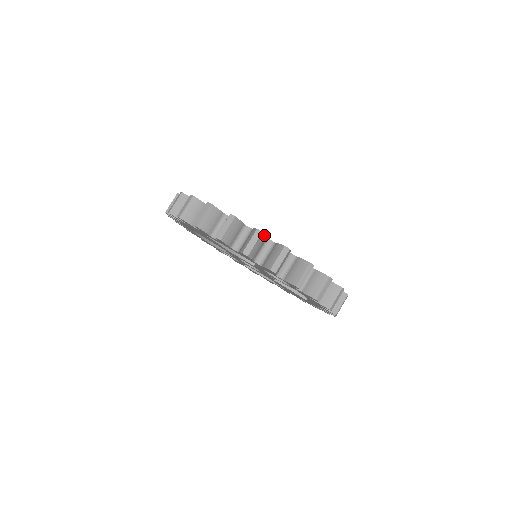
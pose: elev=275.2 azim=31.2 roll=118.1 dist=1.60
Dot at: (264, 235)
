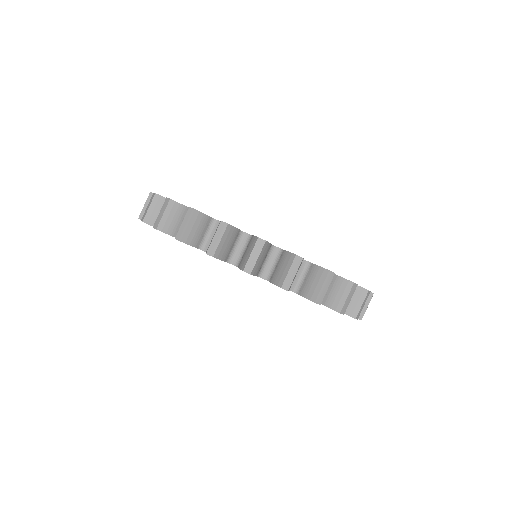
Dot at: (162, 197)
